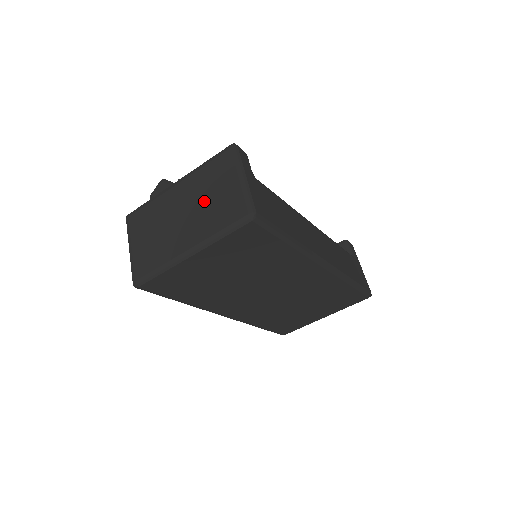
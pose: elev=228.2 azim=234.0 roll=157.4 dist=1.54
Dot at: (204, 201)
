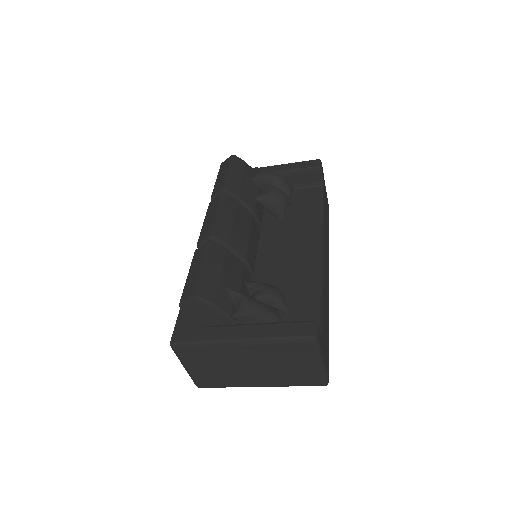
Dot at: (277, 366)
